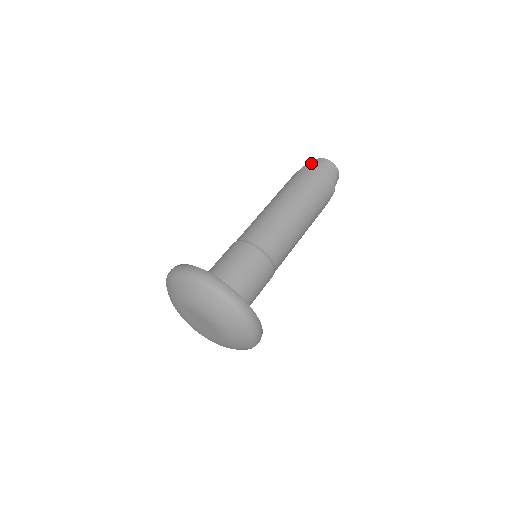
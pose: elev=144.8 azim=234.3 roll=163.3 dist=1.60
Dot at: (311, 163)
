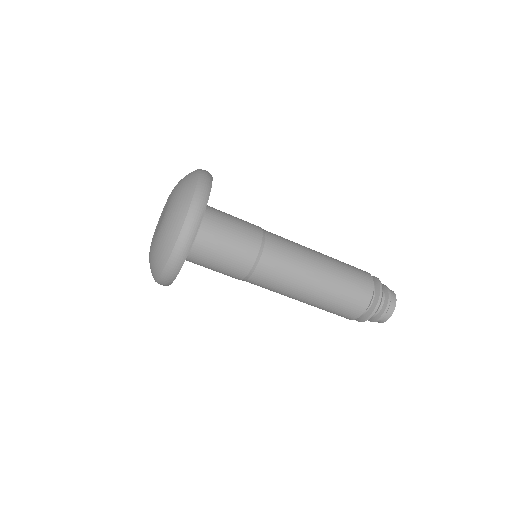
Dot at: occluded
